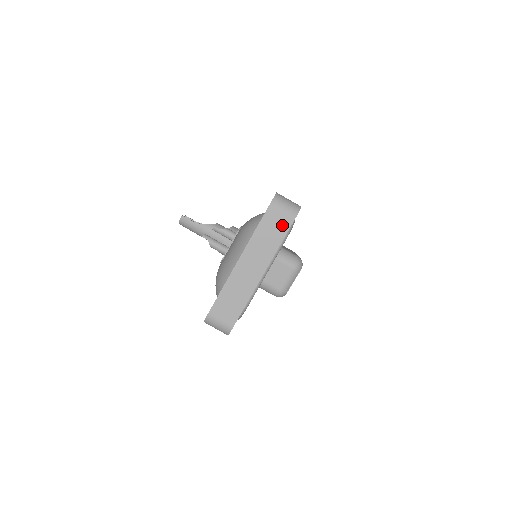
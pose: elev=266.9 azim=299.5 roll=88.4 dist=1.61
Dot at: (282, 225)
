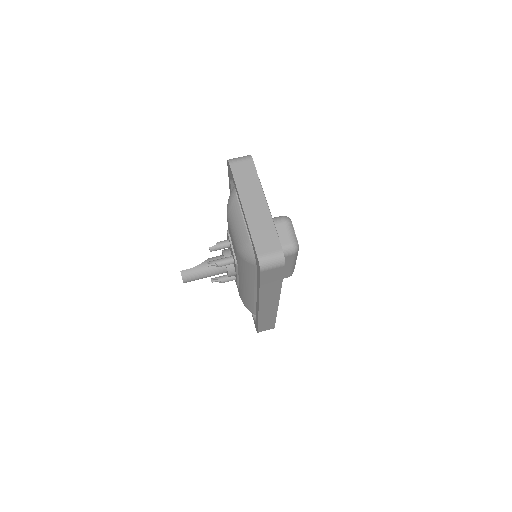
Dot at: (249, 169)
